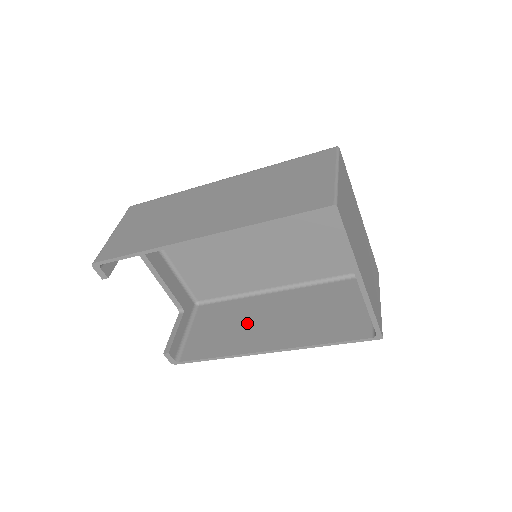
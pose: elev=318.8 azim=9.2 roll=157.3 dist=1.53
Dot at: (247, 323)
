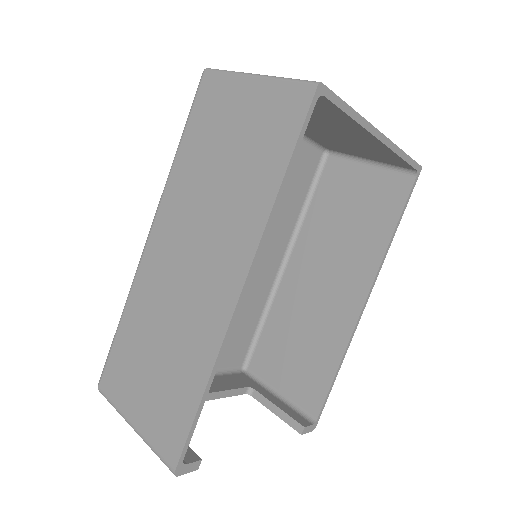
Dot at: (310, 316)
